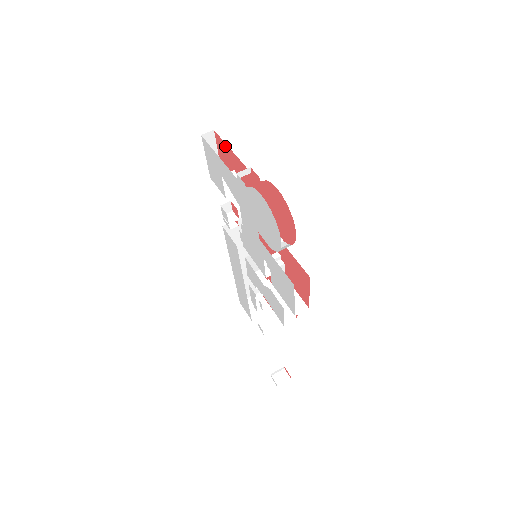
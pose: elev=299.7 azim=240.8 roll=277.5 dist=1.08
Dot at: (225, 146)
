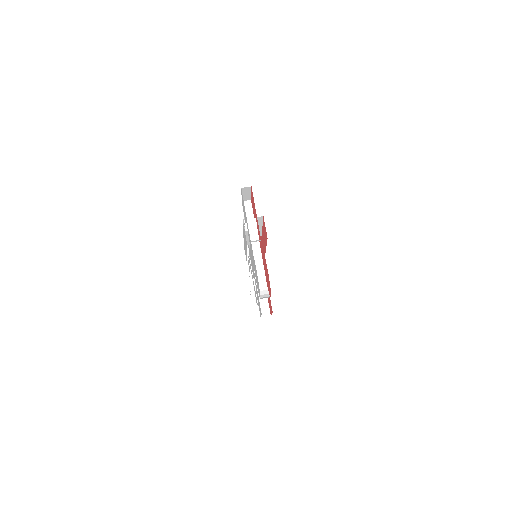
Dot at: (254, 204)
